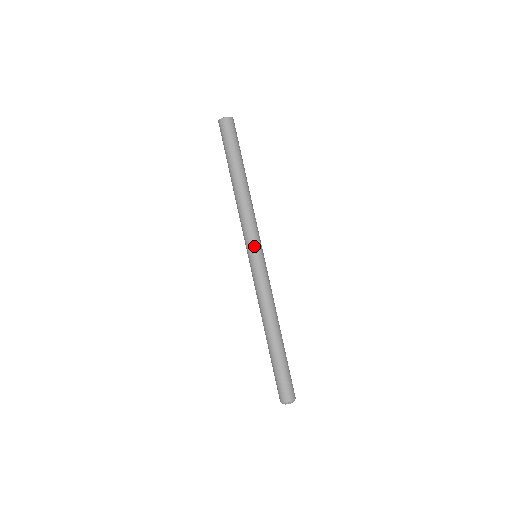
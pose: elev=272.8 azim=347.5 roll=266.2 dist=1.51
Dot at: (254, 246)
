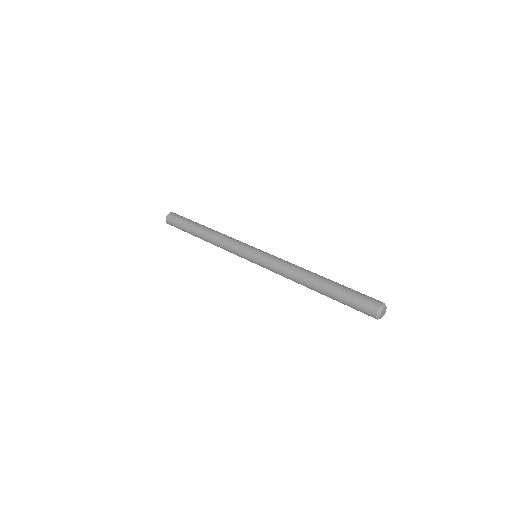
Dot at: (251, 246)
